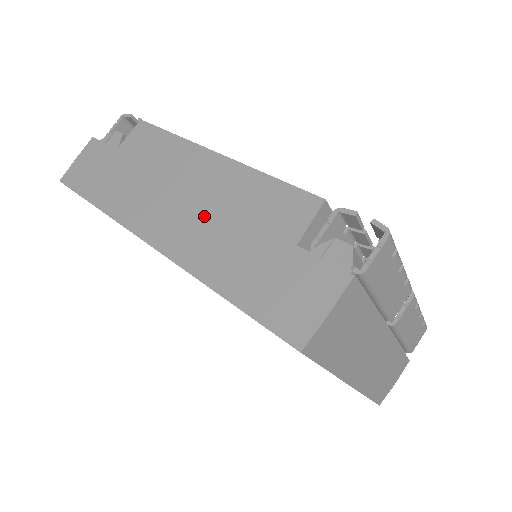
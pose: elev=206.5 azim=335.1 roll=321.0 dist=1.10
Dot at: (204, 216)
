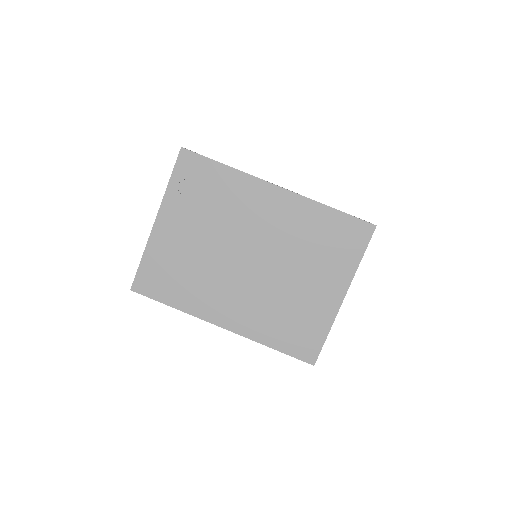
Dot at: occluded
